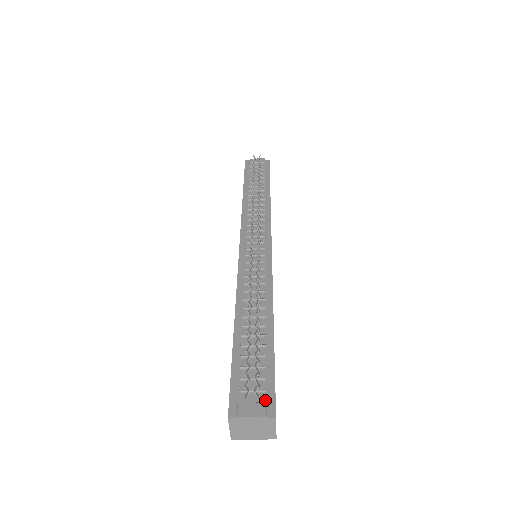
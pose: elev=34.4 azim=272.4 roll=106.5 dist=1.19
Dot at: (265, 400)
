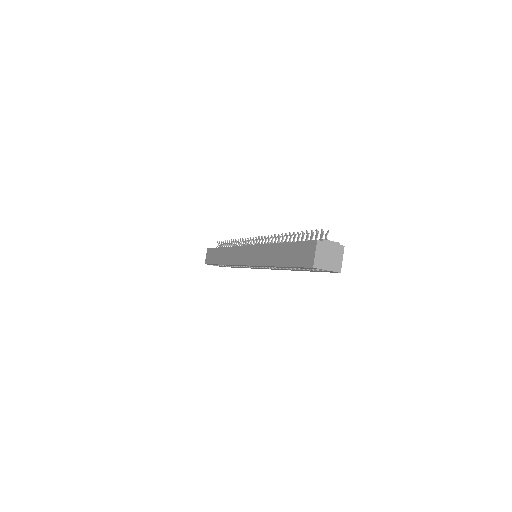
Dot at: occluded
